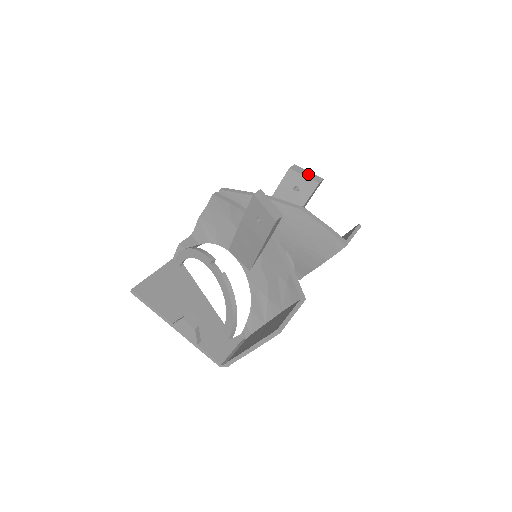
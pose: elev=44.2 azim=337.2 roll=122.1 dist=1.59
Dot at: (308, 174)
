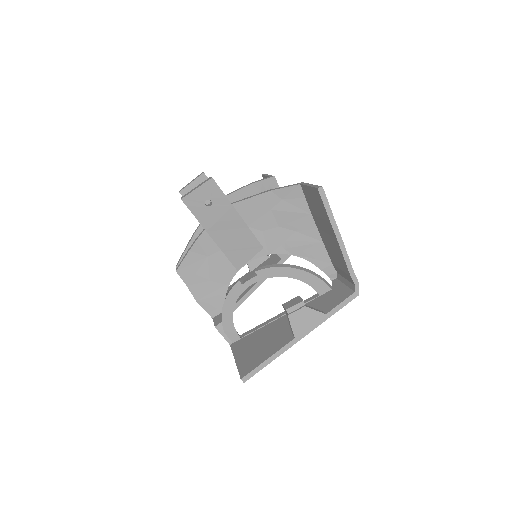
Dot at: occluded
